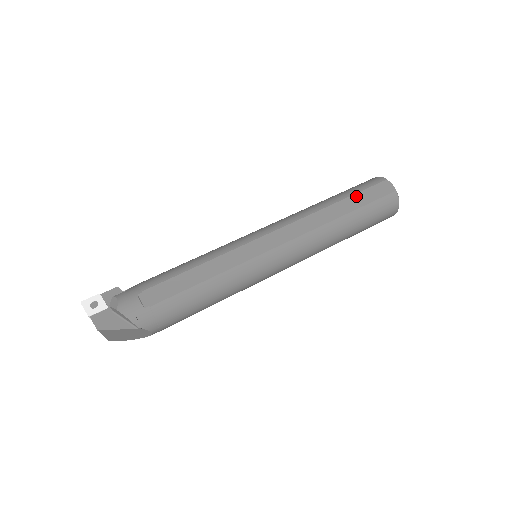
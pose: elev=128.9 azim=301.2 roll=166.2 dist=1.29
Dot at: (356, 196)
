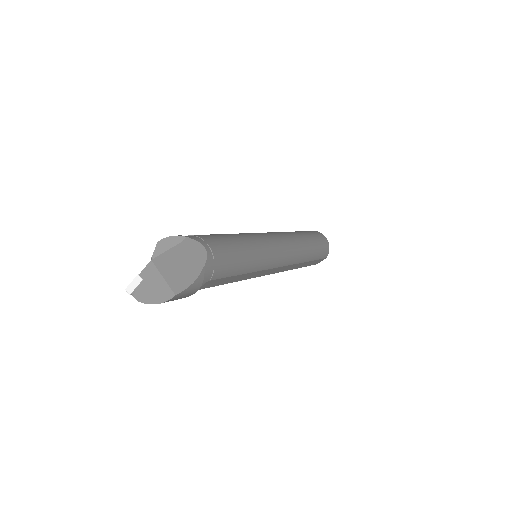
Dot at: occluded
